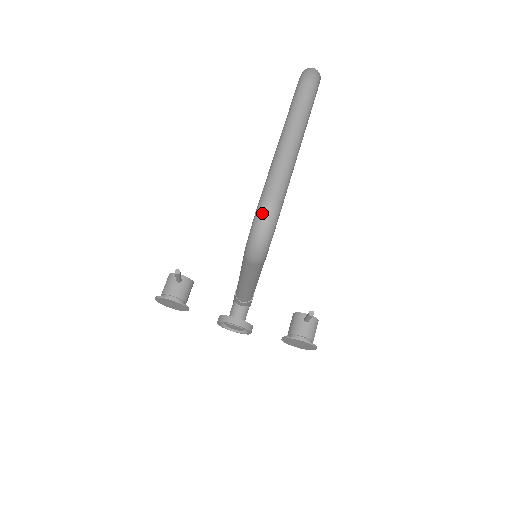
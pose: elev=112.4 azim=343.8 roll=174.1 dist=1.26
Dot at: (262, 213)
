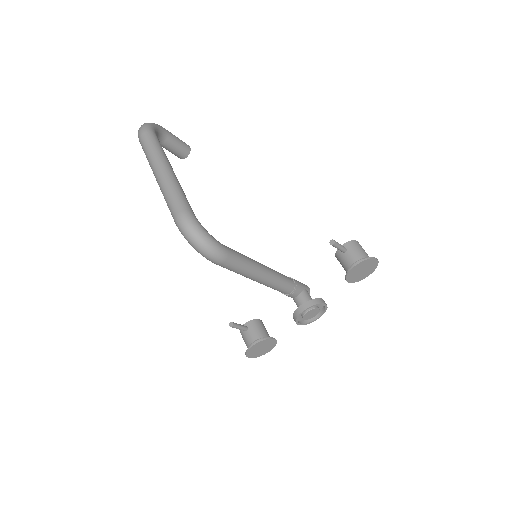
Dot at: (181, 229)
